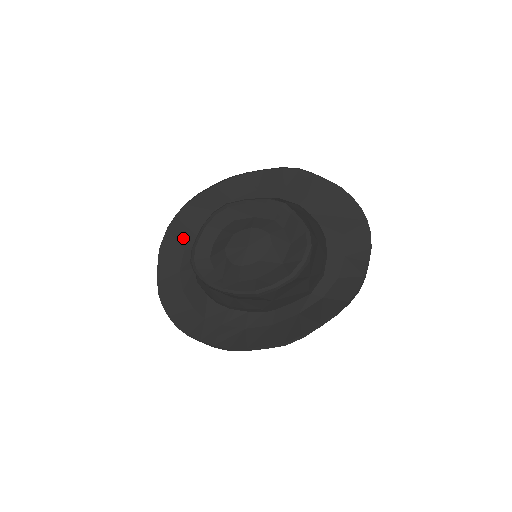
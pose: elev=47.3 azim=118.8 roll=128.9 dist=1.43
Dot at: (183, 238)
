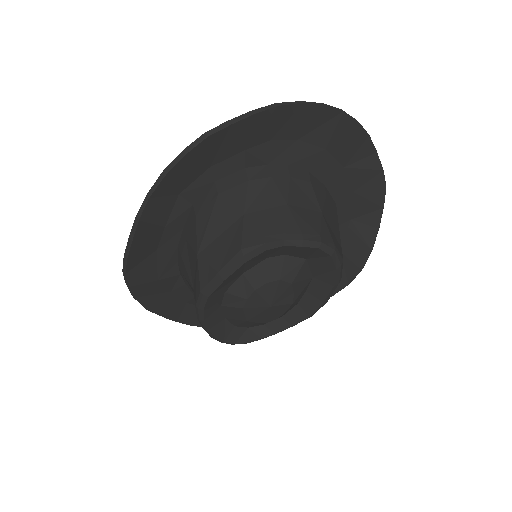
Dot at: (158, 289)
